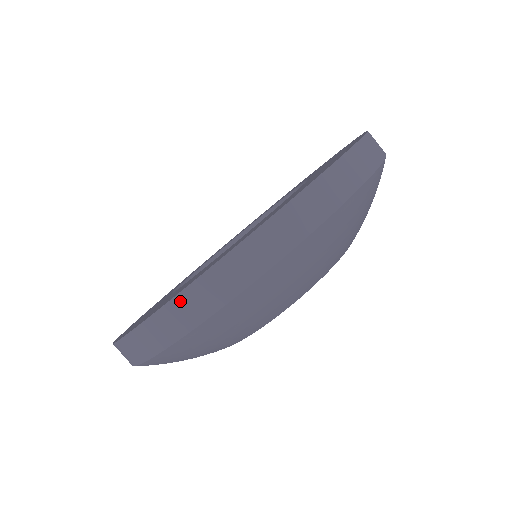
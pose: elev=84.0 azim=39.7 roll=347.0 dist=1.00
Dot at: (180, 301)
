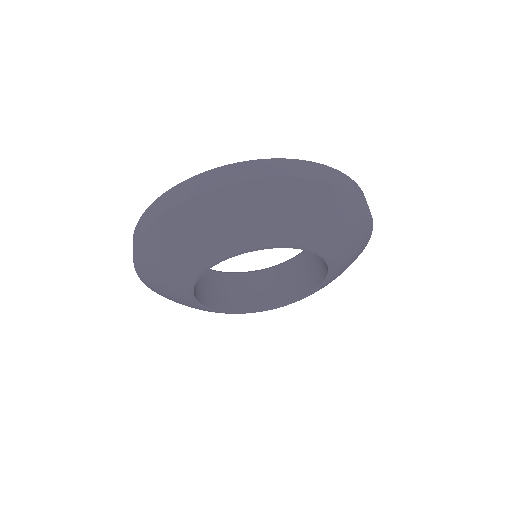
Dot at: (202, 176)
